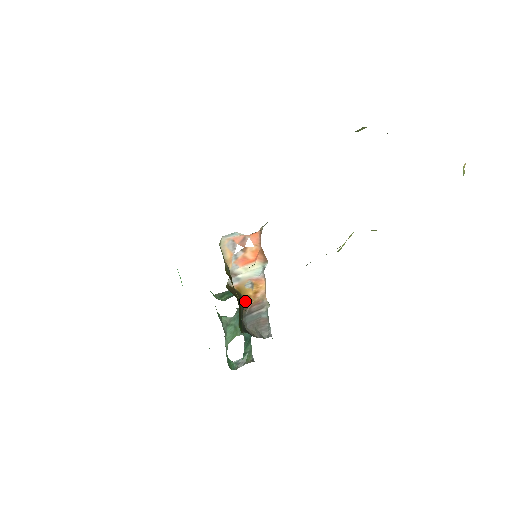
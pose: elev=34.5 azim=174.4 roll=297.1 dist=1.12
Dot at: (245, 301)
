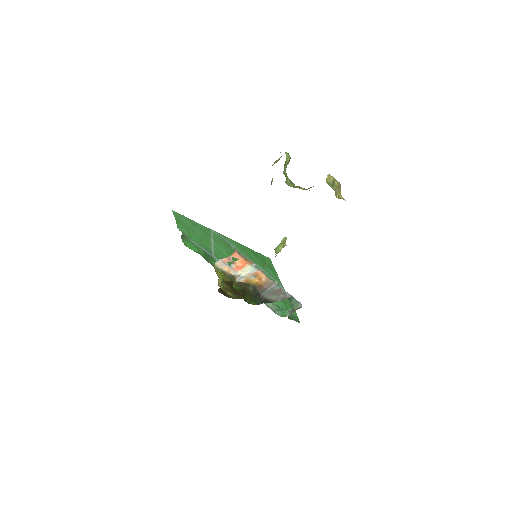
Dot at: (254, 286)
